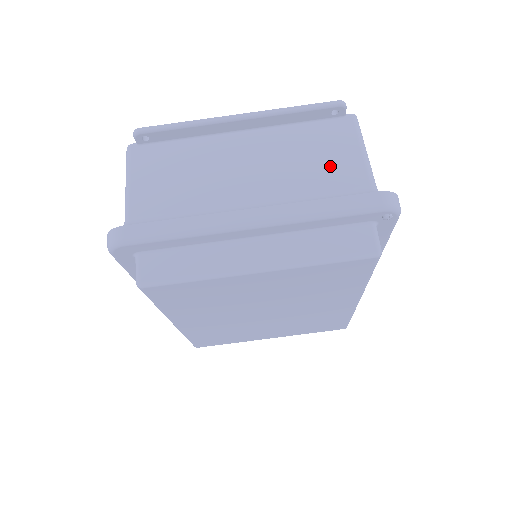
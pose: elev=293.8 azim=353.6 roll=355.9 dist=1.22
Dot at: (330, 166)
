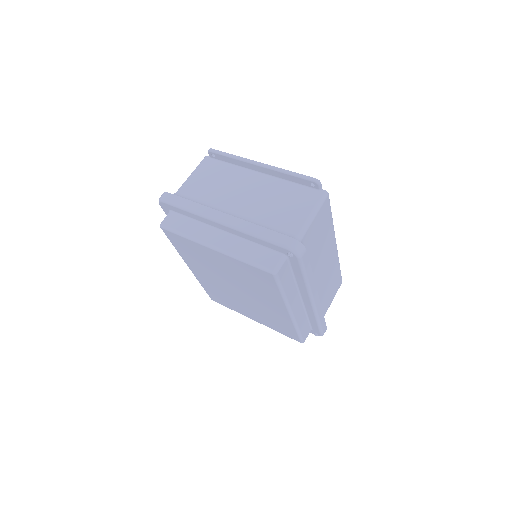
Dot at: (287, 213)
